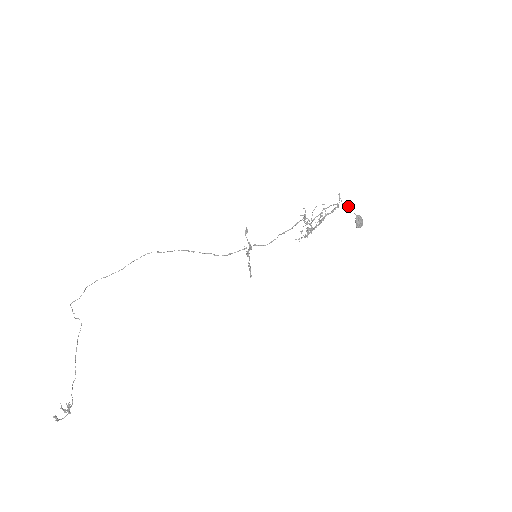
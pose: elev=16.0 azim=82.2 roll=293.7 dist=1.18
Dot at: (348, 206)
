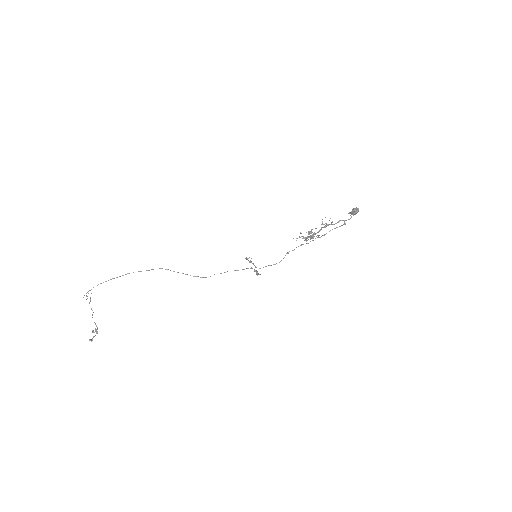
Dot at: occluded
